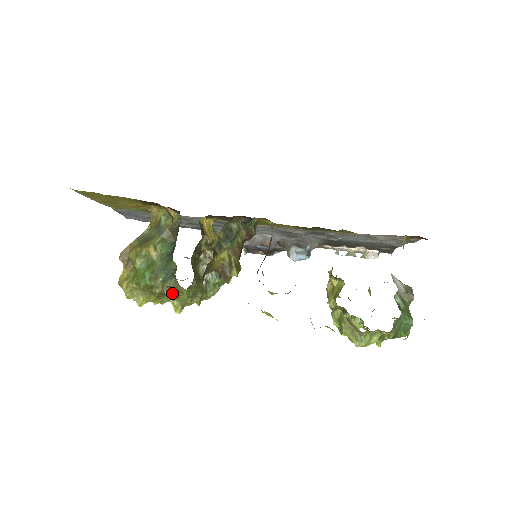
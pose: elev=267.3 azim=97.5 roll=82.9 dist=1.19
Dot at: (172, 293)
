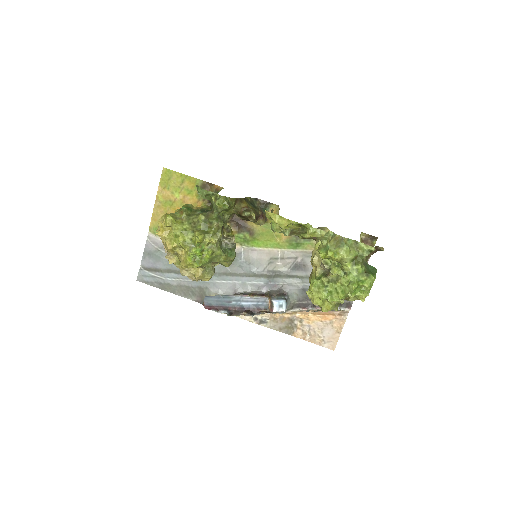
Dot at: (205, 217)
